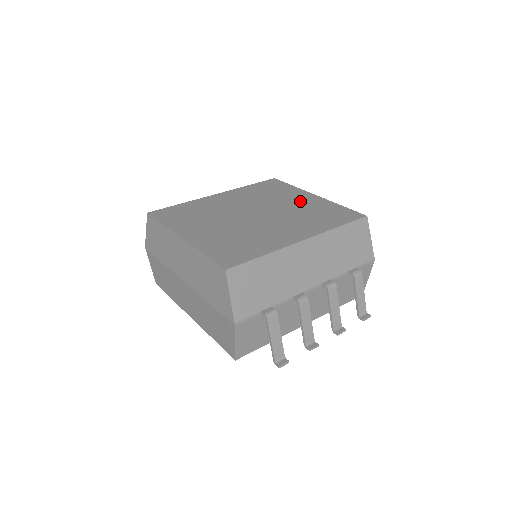
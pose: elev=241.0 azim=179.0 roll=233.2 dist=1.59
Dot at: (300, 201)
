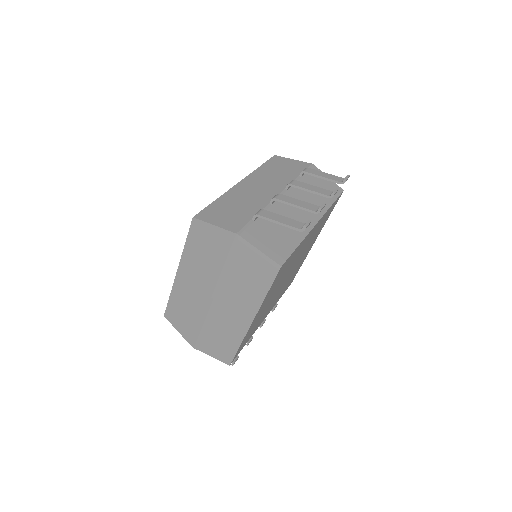
Dot at: occluded
